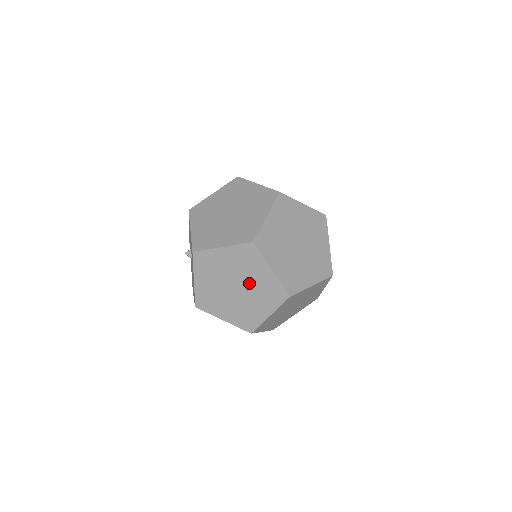
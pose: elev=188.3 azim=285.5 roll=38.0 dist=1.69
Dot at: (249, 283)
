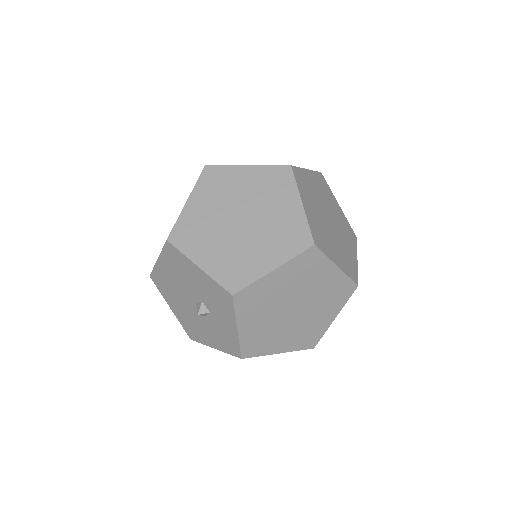
Dot at: occluded
